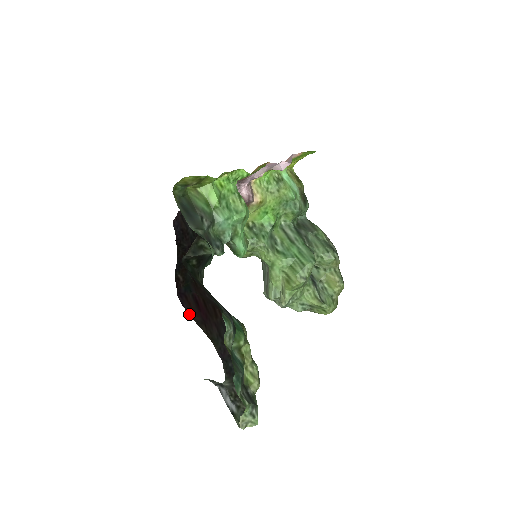
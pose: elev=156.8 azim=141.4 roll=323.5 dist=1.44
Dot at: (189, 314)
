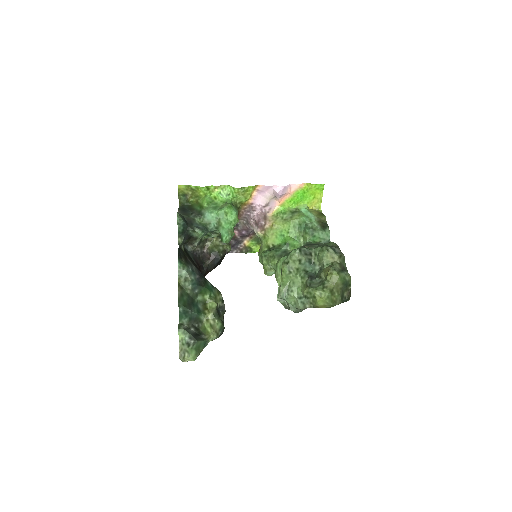
Dot at: occluded
